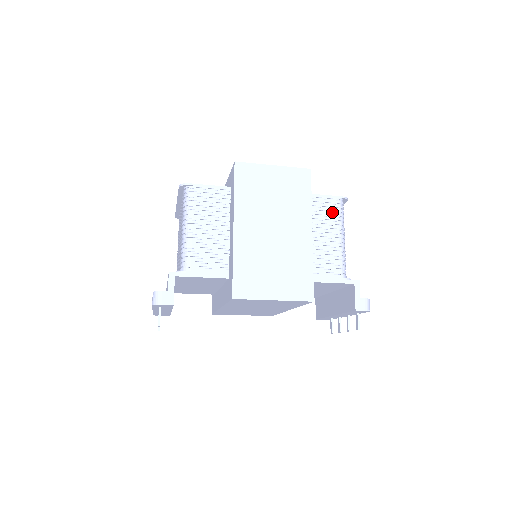
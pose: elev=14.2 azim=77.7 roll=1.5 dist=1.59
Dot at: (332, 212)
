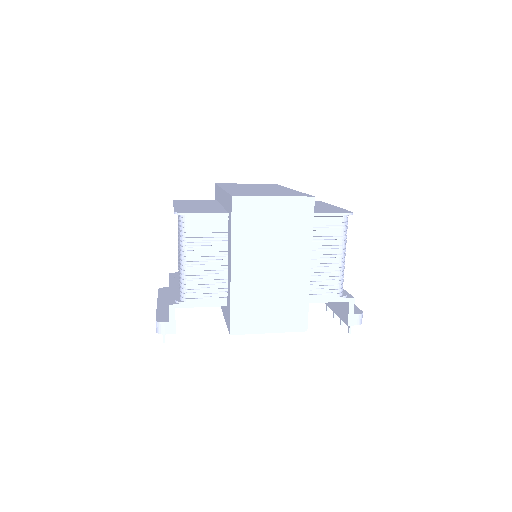
Dot at: (335, 231)
